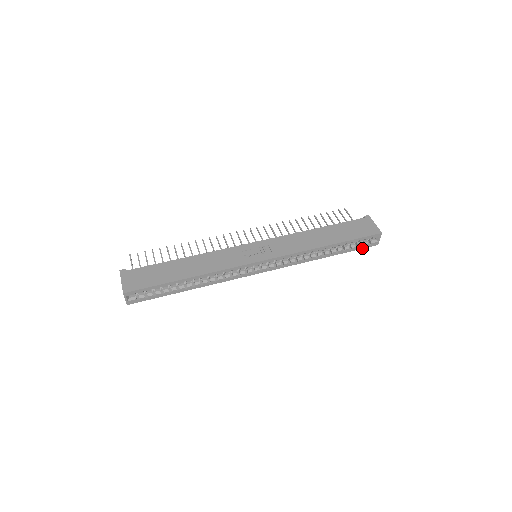
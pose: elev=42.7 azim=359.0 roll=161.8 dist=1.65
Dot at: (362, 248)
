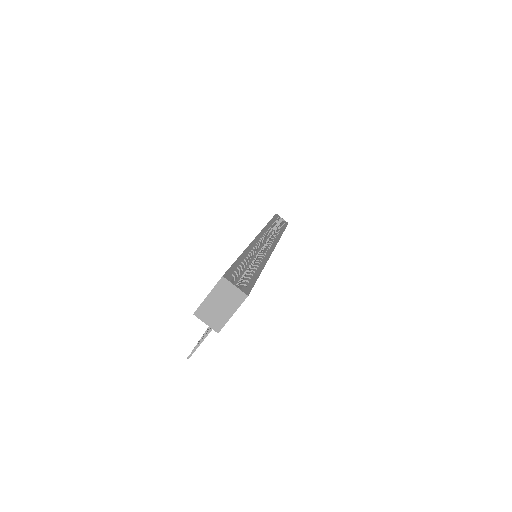
Dot at: (286, 226)
